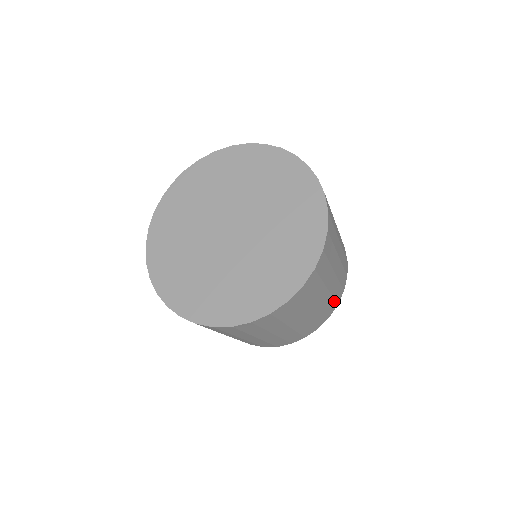
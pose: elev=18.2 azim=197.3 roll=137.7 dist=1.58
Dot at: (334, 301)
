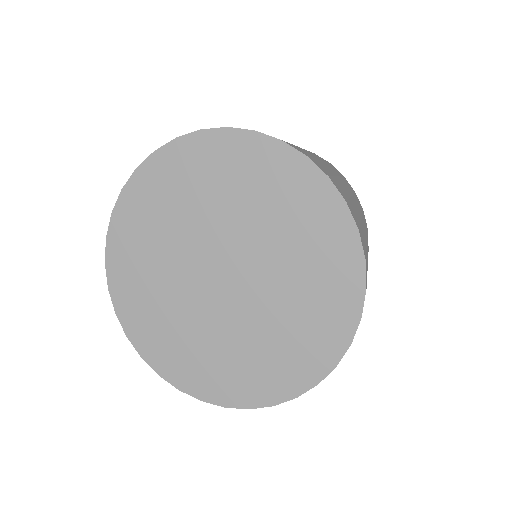
Dot at: (363, 215)
